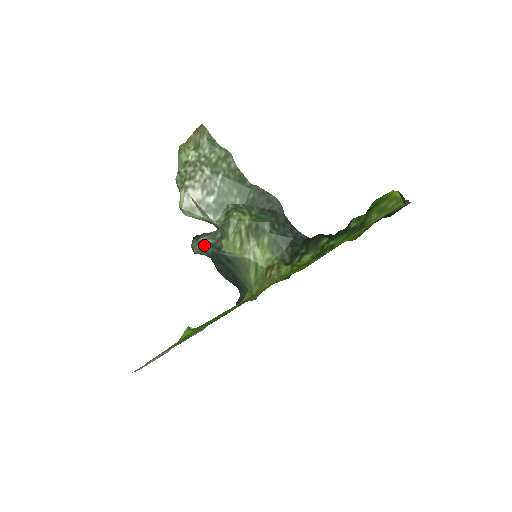
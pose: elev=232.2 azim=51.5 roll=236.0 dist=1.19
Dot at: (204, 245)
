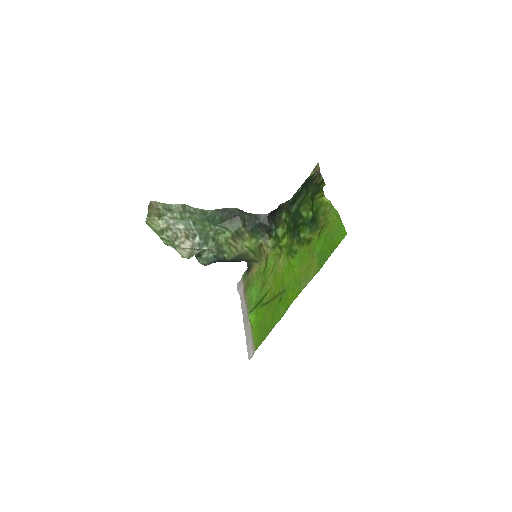
Dot at: (210, 260)
